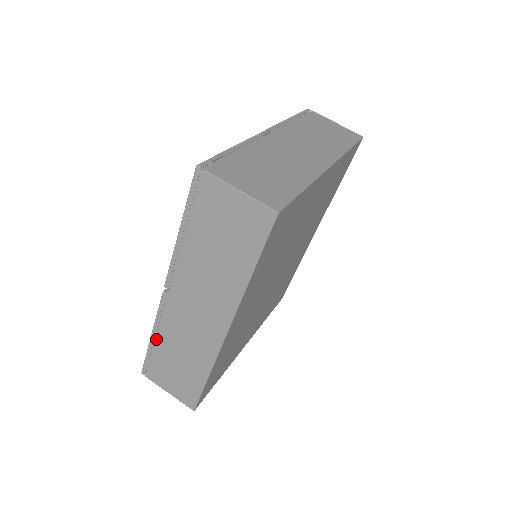
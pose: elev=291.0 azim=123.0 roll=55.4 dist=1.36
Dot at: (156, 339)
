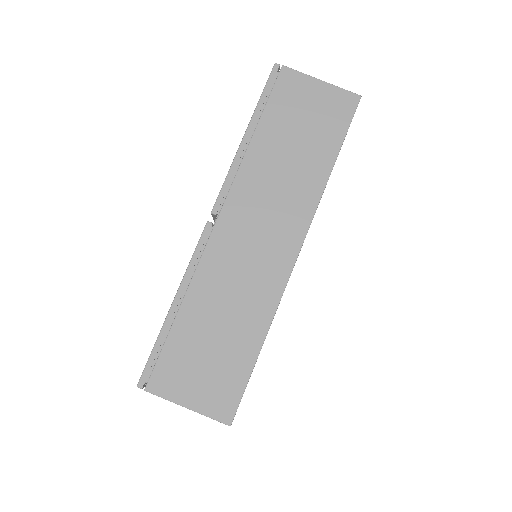
Dot at: (182, 304)
